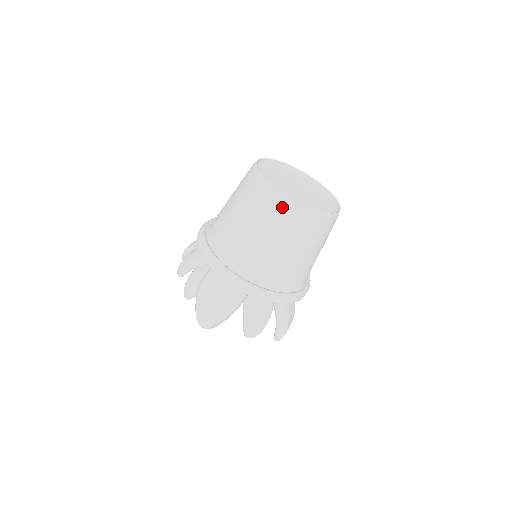
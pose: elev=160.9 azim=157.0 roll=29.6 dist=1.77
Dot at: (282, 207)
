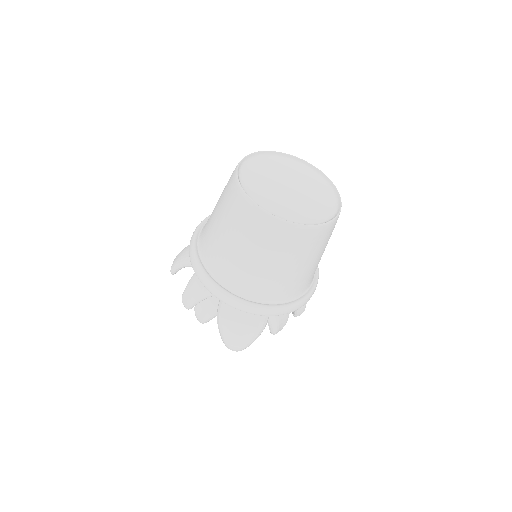
Dot at: (292, 235)
